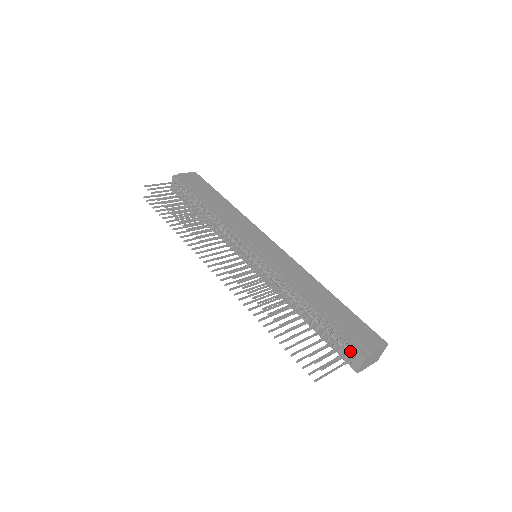
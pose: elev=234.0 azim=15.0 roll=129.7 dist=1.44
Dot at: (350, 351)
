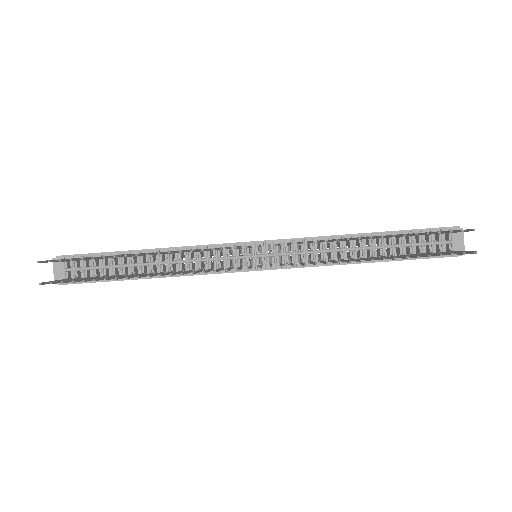
Dot at: (449, 230)
